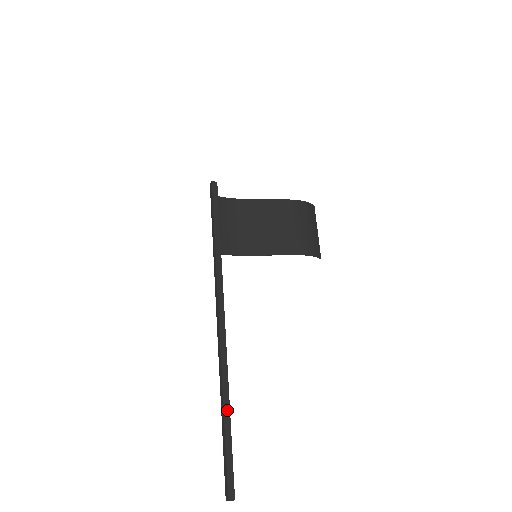
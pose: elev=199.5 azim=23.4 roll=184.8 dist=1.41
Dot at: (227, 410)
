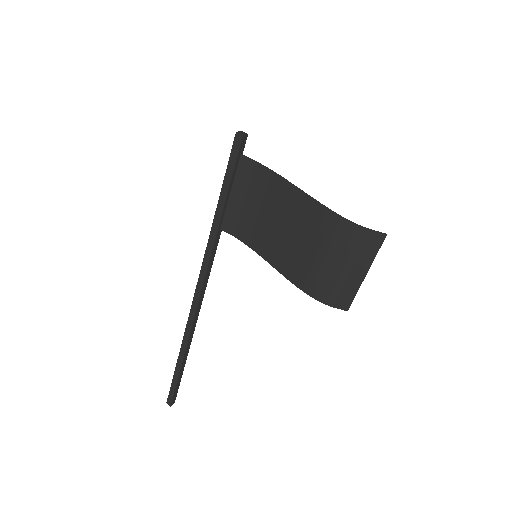
Dot at: (181, 358)
